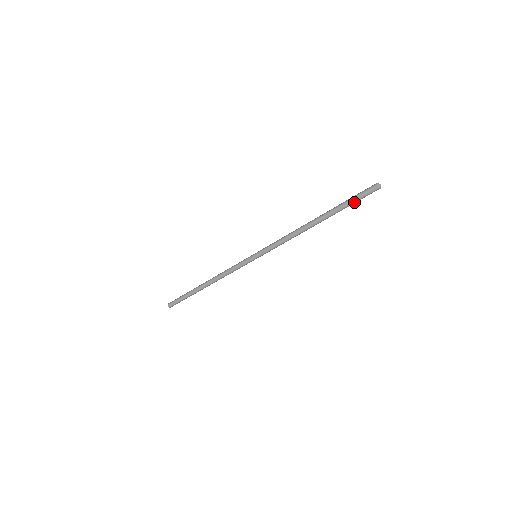
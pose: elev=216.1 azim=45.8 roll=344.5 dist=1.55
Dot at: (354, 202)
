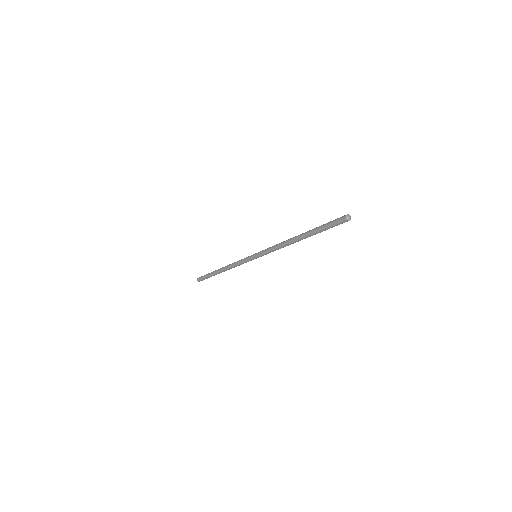
Dot at: (329, 228)
